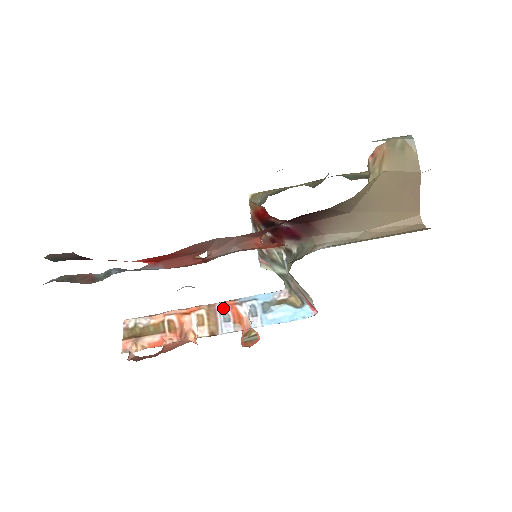
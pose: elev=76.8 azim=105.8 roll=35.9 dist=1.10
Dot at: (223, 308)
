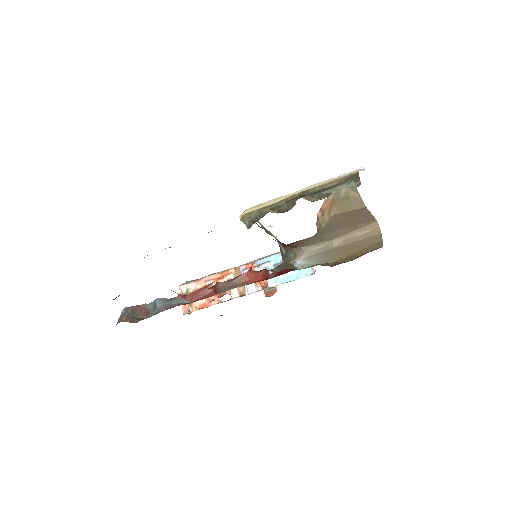
Dot at: occluded
